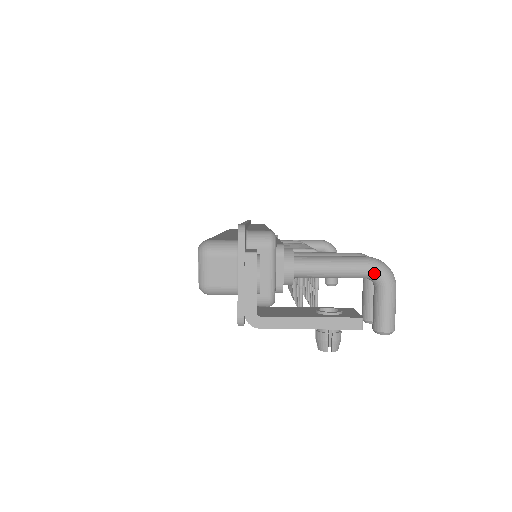
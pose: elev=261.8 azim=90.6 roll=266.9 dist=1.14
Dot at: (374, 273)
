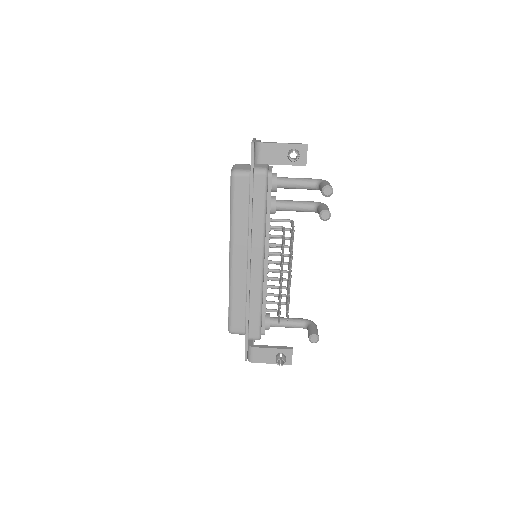
Dot at: (317, 180)
